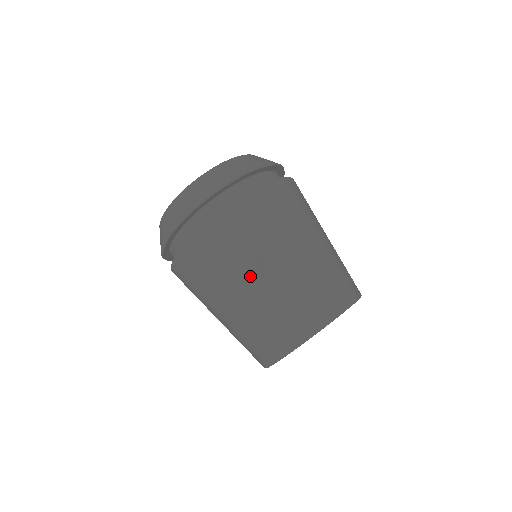
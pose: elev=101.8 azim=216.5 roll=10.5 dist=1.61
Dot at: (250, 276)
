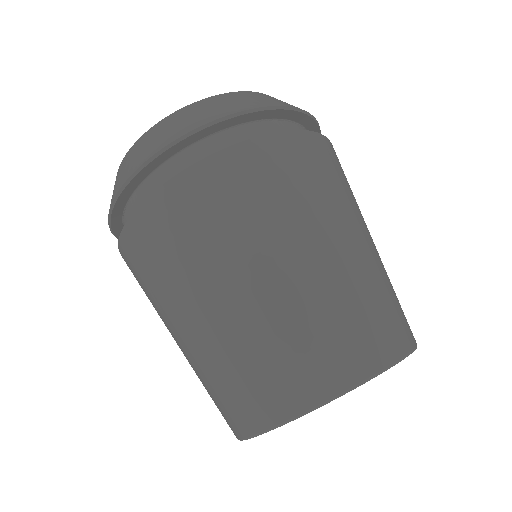
Dot at: (340, 229)
